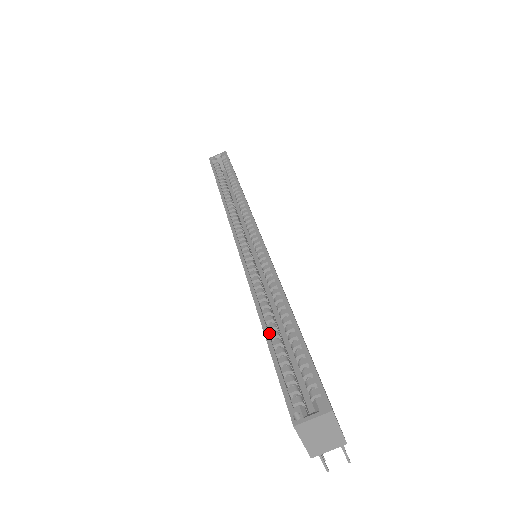
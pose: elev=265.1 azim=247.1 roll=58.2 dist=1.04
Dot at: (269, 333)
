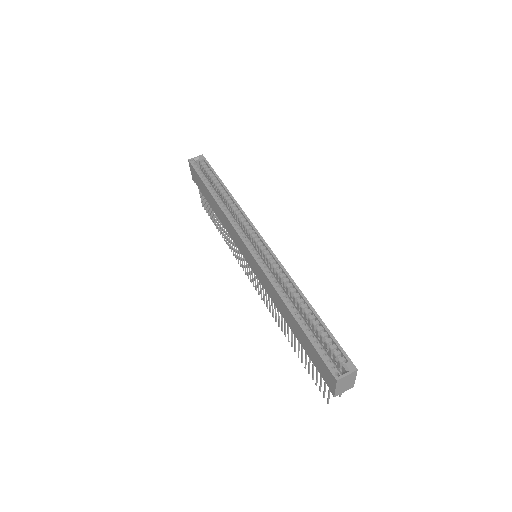
Dot at: (299, 321)
